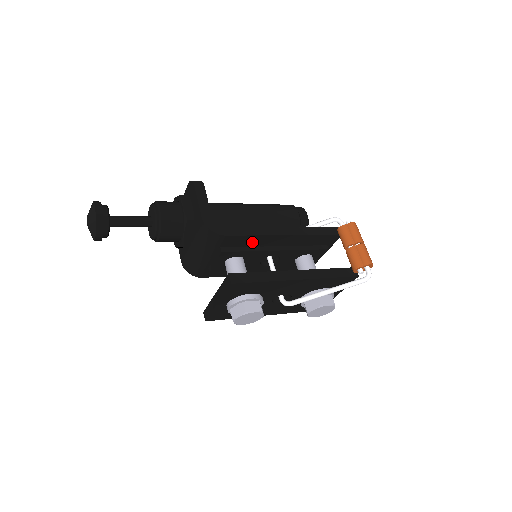
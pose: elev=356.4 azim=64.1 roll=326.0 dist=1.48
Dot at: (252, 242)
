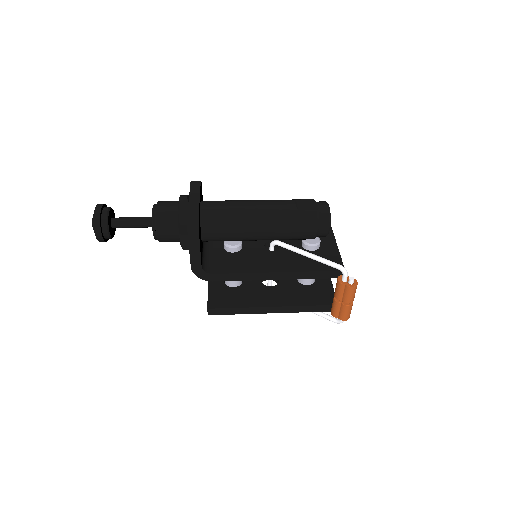
Dot at: occluded
